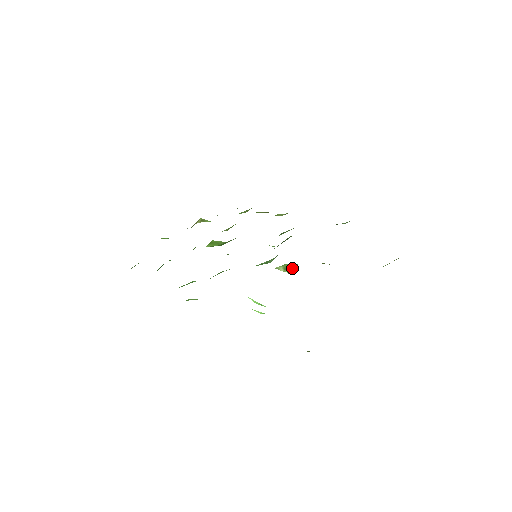
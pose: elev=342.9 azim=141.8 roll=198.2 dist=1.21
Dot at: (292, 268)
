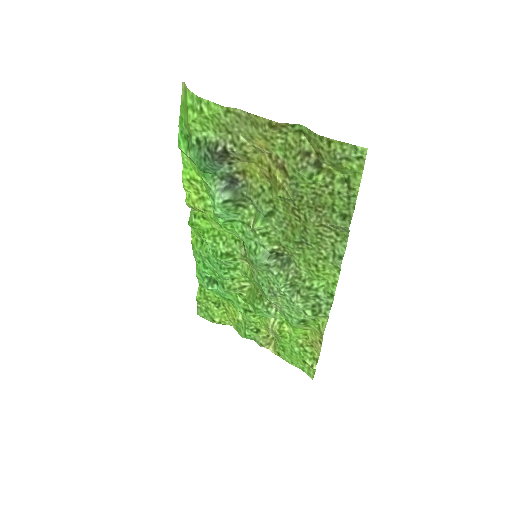
Dot at: (258, 220)
